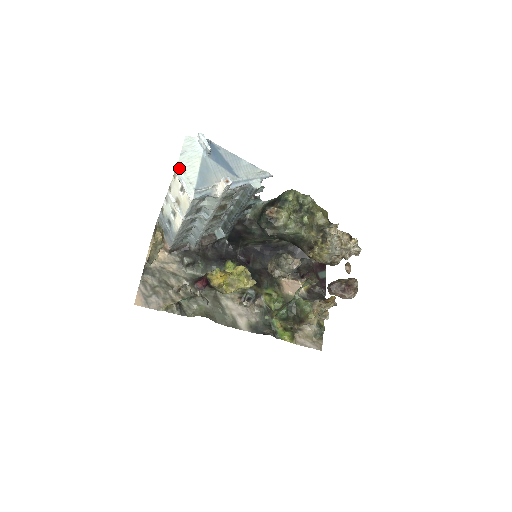
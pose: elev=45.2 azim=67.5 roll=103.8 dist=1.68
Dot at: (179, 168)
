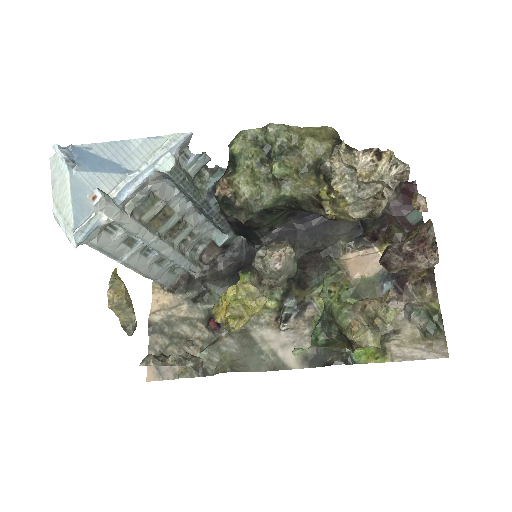
Dot at: (55, 209)
